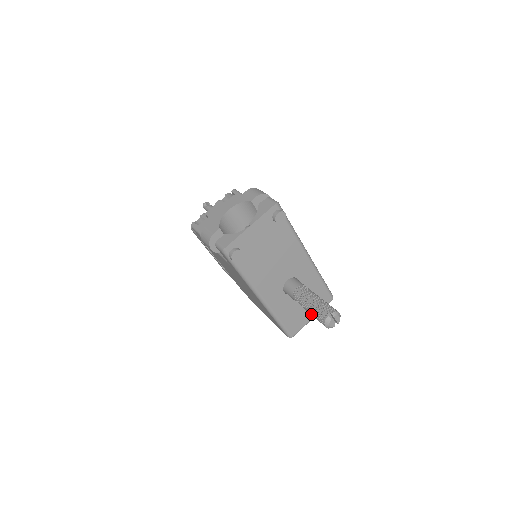
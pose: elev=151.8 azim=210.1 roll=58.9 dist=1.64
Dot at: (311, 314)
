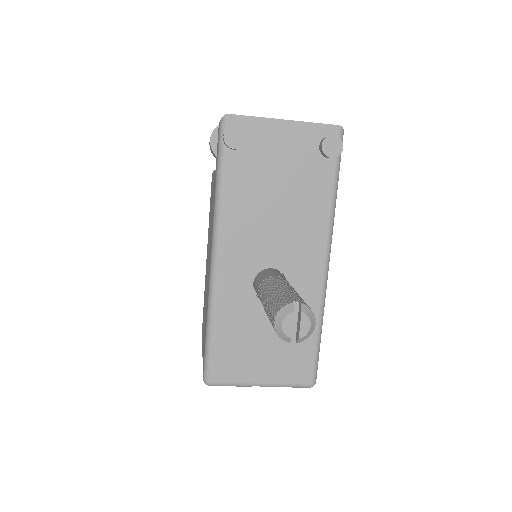
Dot at: (267, 306)
